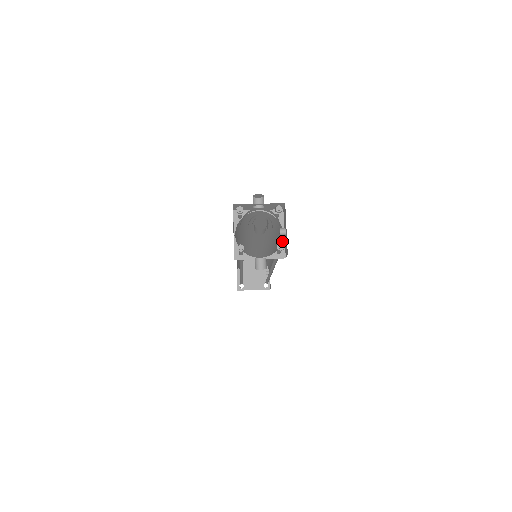
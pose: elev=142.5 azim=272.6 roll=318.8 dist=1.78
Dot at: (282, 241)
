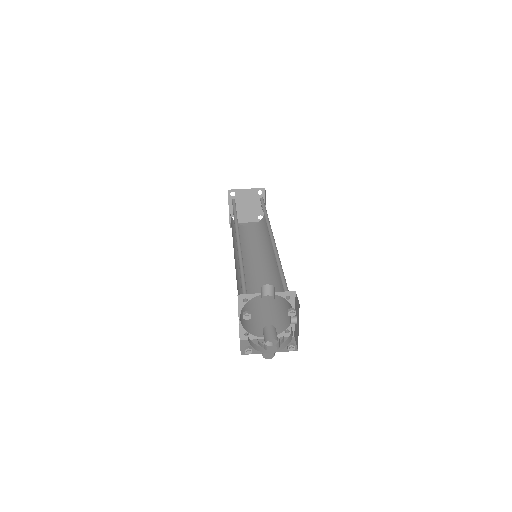
Dot at: occluded
